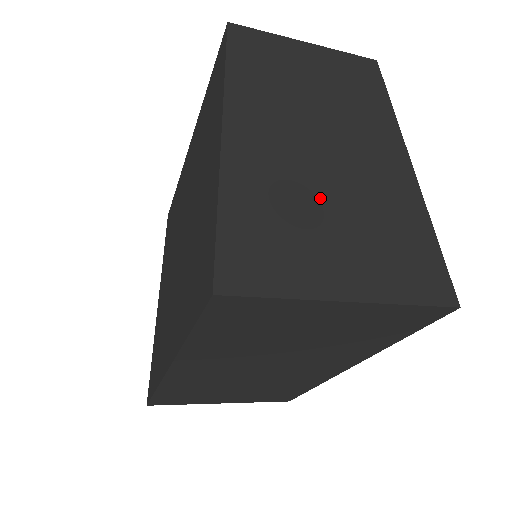
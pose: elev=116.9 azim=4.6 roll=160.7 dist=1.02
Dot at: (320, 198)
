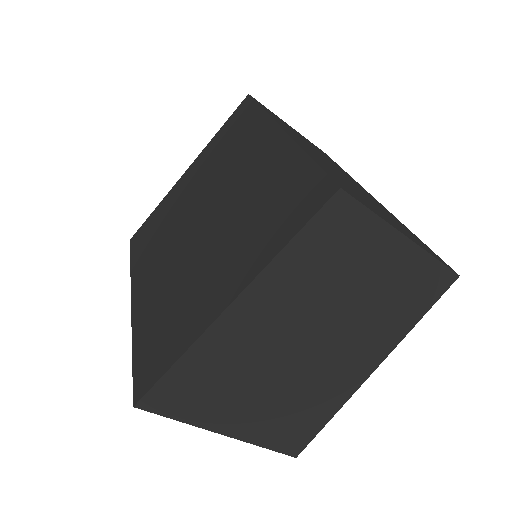
Dot at: (266, 375)
